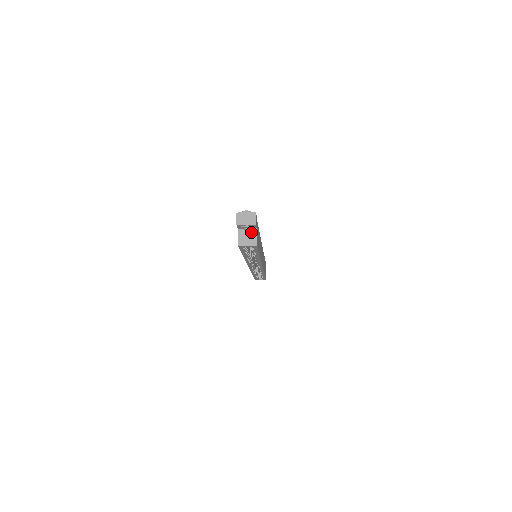
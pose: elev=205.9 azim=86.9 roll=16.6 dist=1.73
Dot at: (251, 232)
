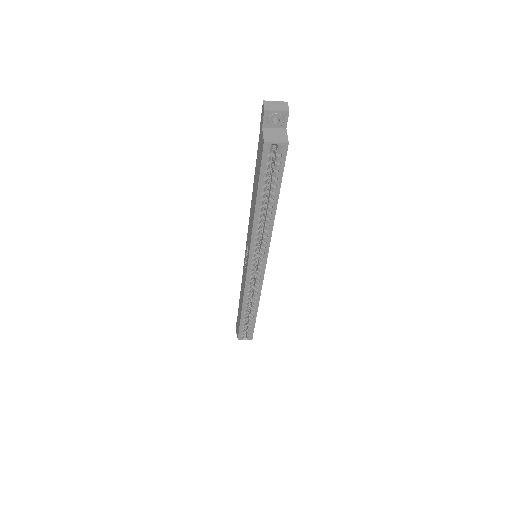
Dot at: (279, 131)
